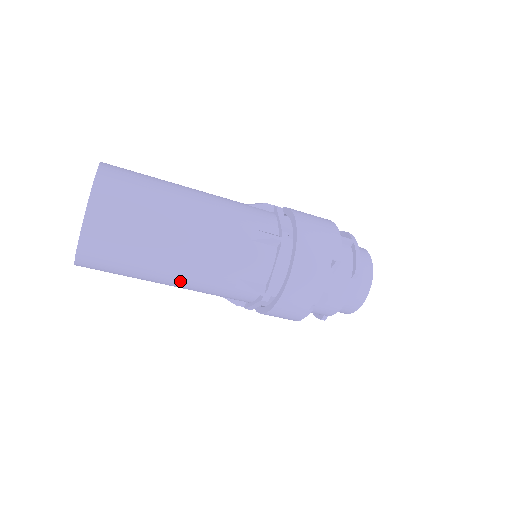
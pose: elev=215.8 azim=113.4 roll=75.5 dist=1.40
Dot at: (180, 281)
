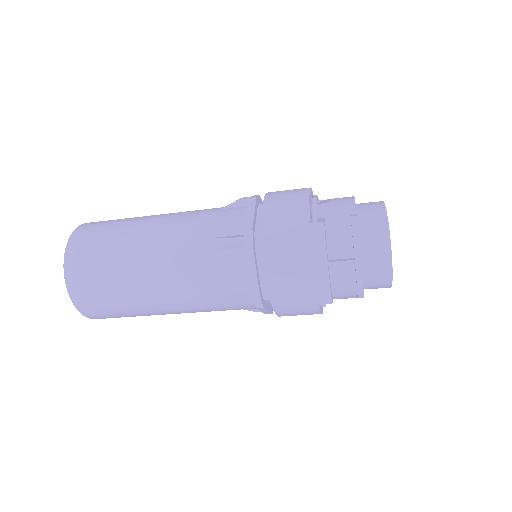
Dot at: occluded
